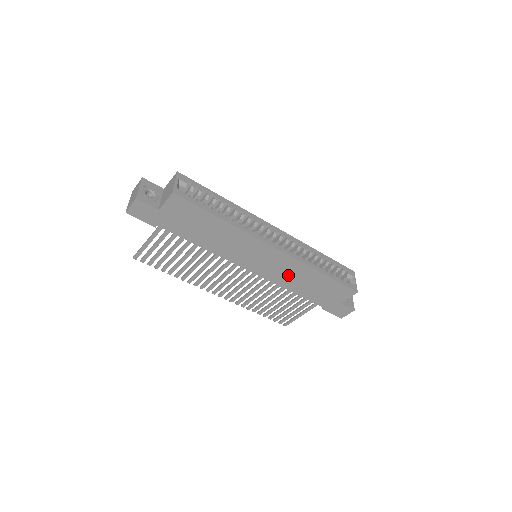
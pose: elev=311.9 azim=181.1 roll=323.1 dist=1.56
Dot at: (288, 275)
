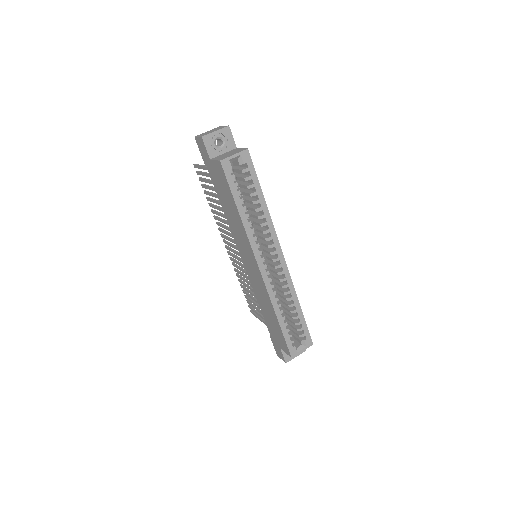
Dot at: (260, 292)
